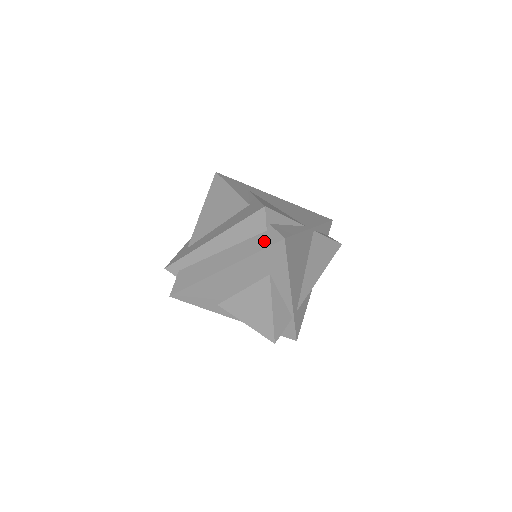
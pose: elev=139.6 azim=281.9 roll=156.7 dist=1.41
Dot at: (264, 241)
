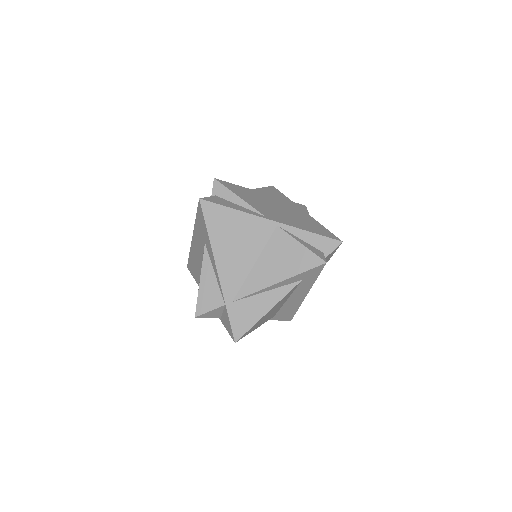
Dot at: occluded
